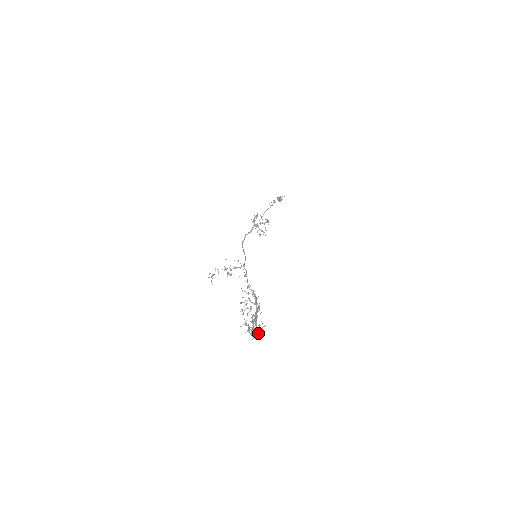
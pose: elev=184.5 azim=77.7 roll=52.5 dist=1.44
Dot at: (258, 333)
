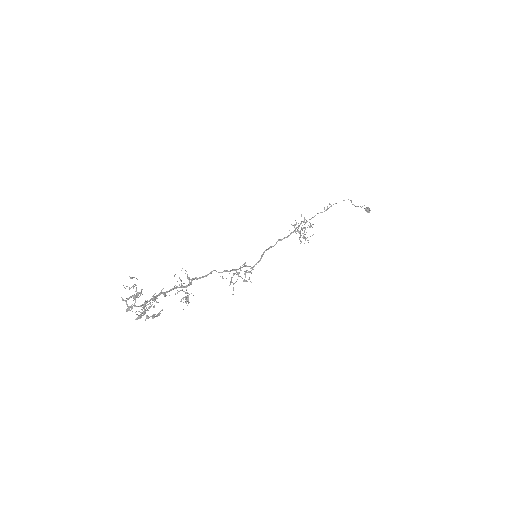
Dot at: occluded
